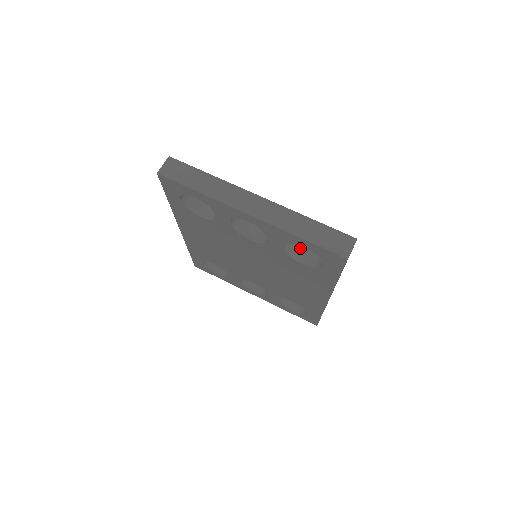
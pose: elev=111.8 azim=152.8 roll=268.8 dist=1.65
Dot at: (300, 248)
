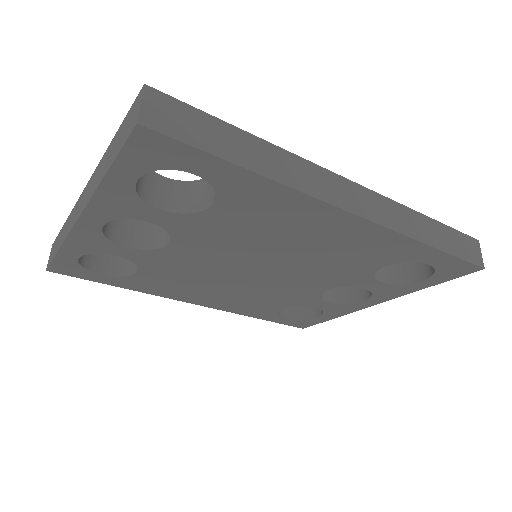
Dot at: (203, 190)
